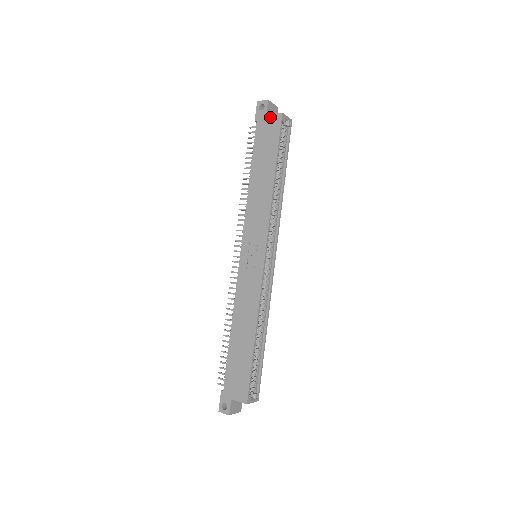
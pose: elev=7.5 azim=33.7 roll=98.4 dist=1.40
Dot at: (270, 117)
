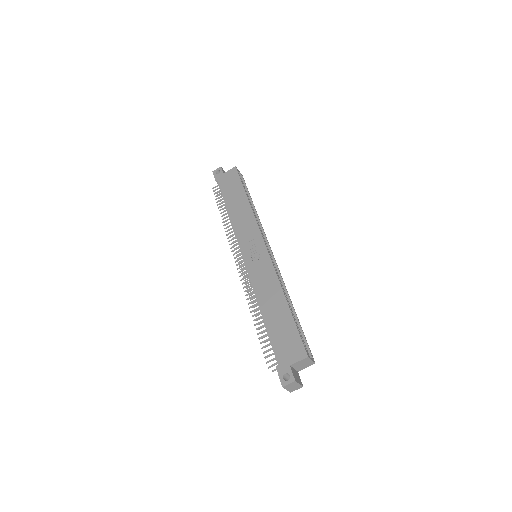
Dot at: (227, 173)
